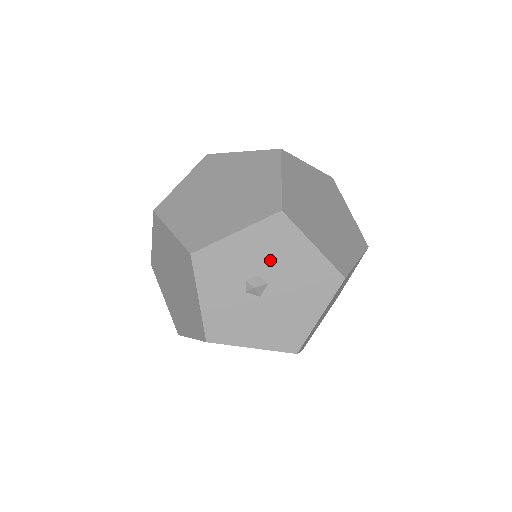
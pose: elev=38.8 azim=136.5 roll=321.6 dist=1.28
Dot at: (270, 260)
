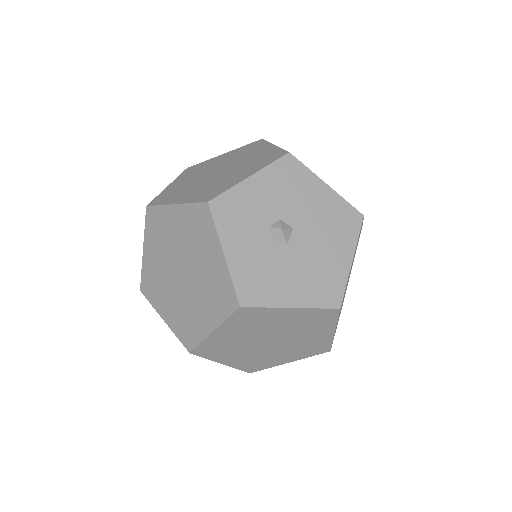
Dot at: (289, 202)
